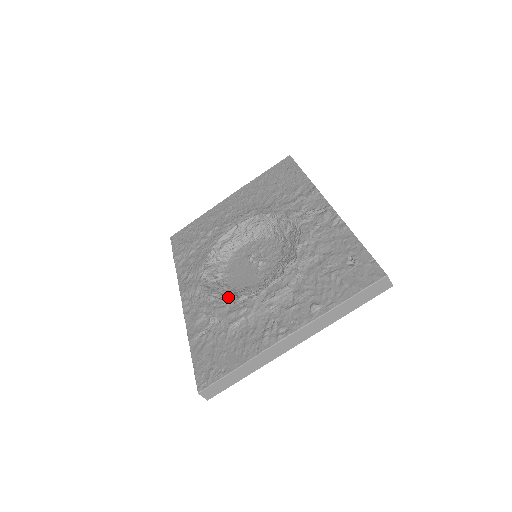
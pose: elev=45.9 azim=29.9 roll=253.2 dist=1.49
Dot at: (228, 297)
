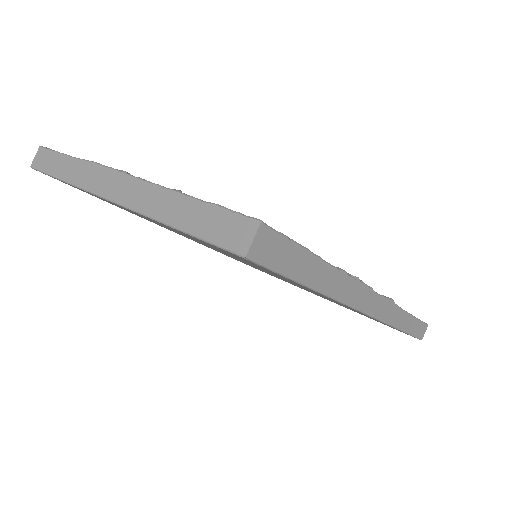
Dot at: occluded
